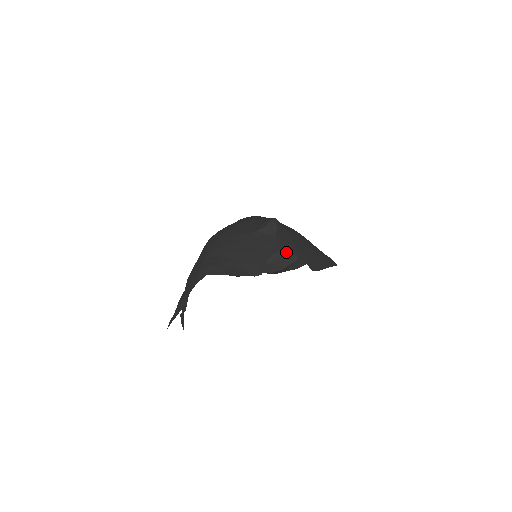
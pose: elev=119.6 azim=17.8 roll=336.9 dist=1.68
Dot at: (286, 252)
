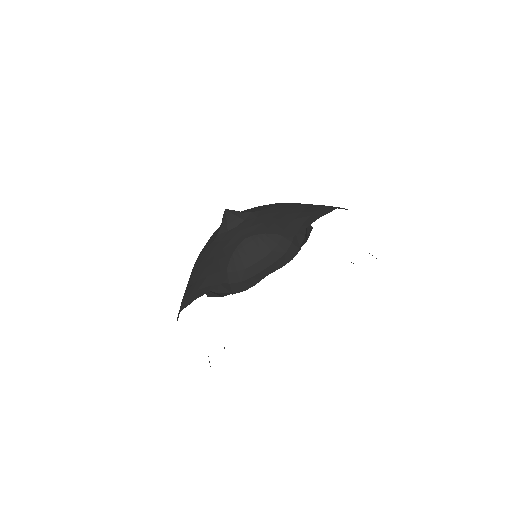
Dot at: occluded
